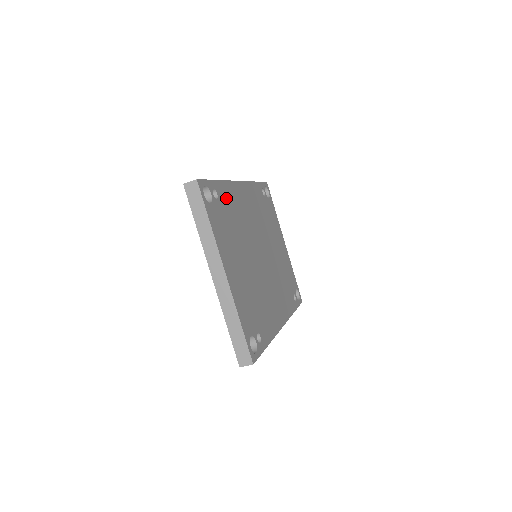
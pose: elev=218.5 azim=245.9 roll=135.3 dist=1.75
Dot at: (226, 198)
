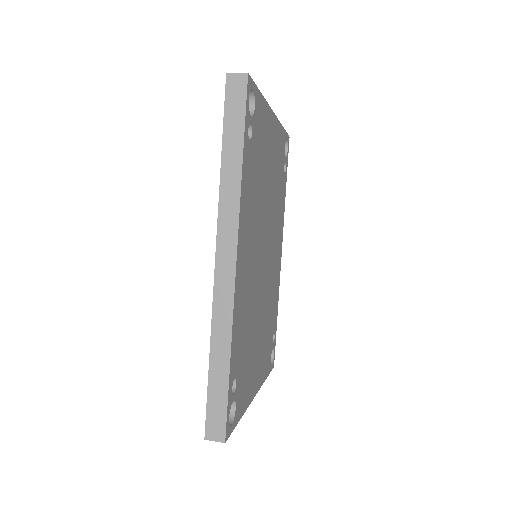
Dot at: (238, 346)
